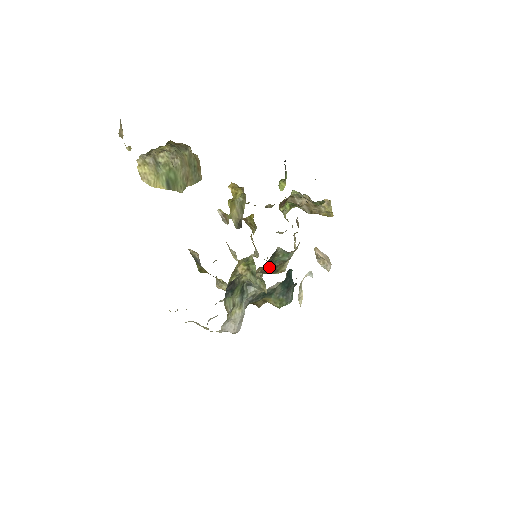
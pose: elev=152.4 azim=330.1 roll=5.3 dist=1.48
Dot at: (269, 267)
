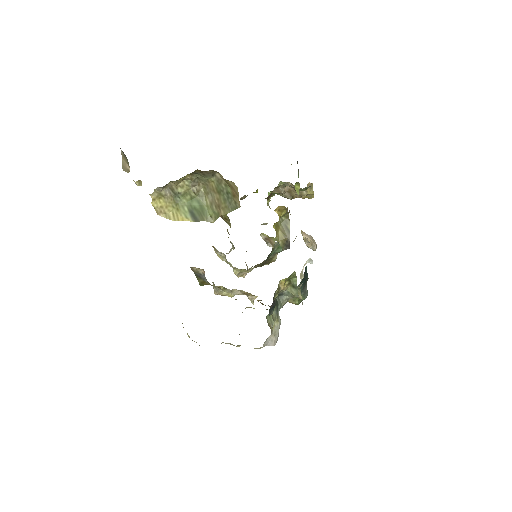
Dot at: (263, 261)
